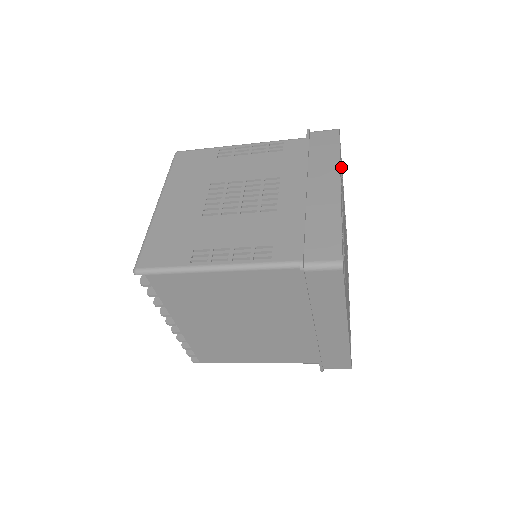
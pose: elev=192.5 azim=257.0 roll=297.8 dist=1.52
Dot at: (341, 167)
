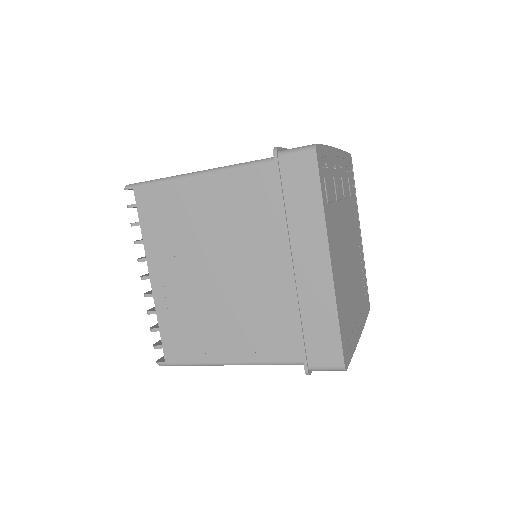
Dot at: (349, 177)
